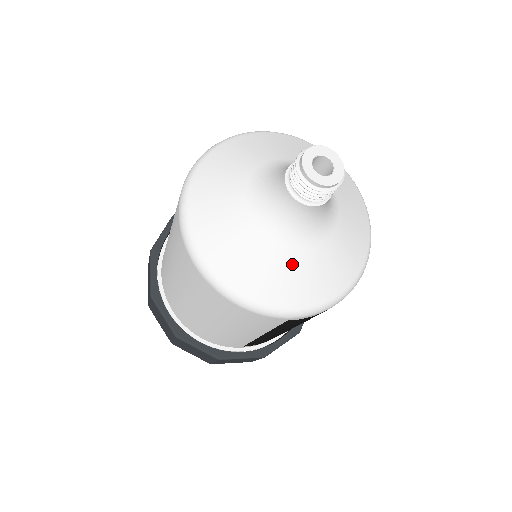
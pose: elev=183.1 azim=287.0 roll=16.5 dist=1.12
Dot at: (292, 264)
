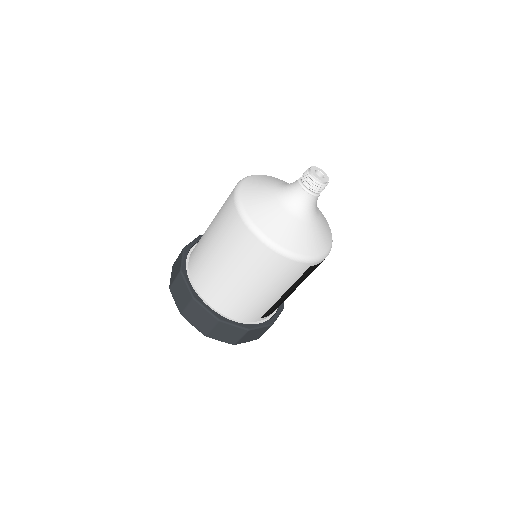
Dot at: (309, 231)
